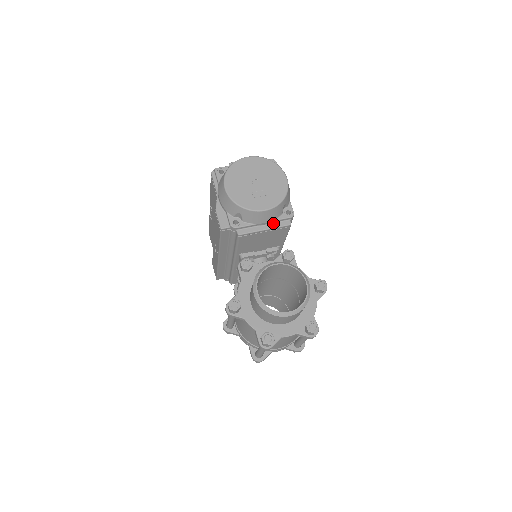
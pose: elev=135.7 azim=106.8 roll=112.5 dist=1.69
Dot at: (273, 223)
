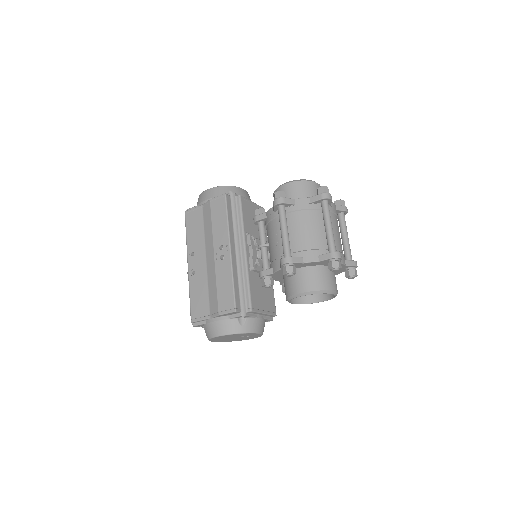
Dot at: occluded
